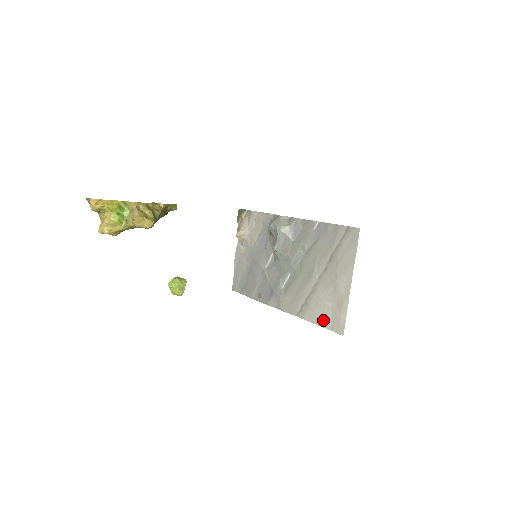
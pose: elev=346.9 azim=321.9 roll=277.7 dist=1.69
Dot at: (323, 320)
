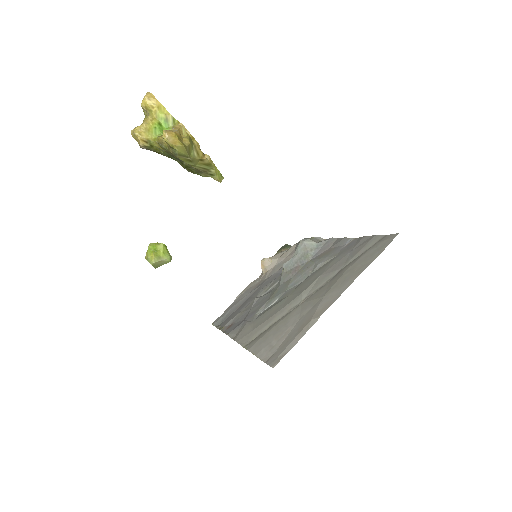
Dot at: (267, 349)
